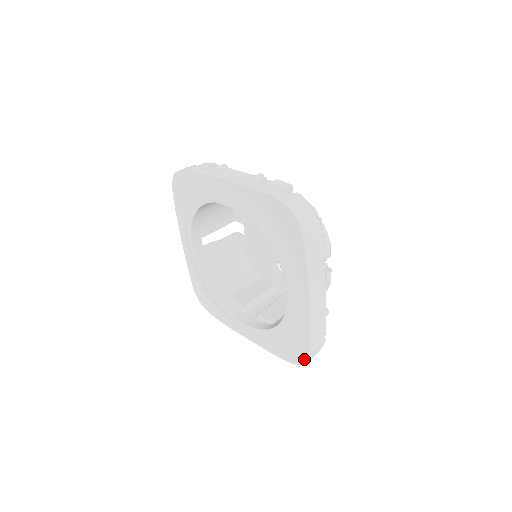
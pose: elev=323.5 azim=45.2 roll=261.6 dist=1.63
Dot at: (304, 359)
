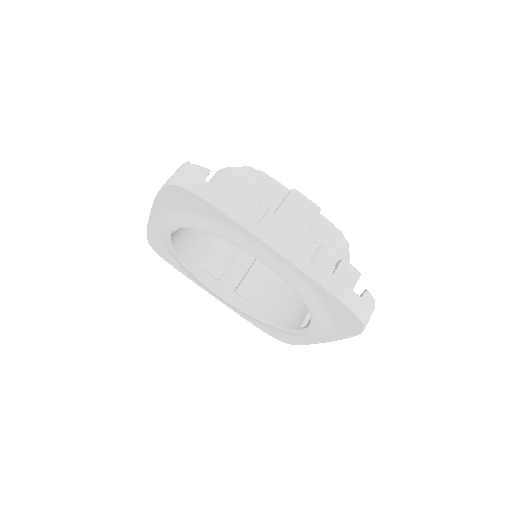
Dot at: (285, 342)
